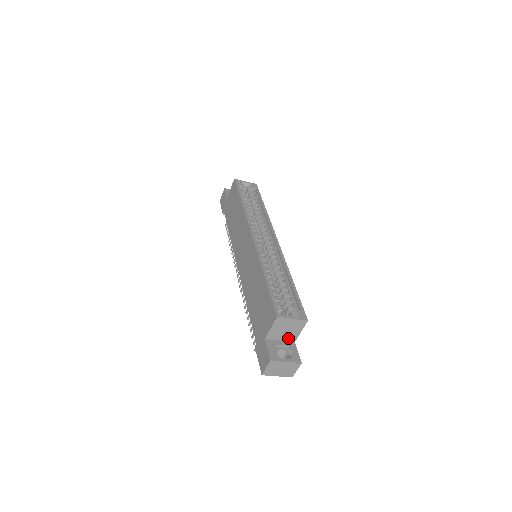
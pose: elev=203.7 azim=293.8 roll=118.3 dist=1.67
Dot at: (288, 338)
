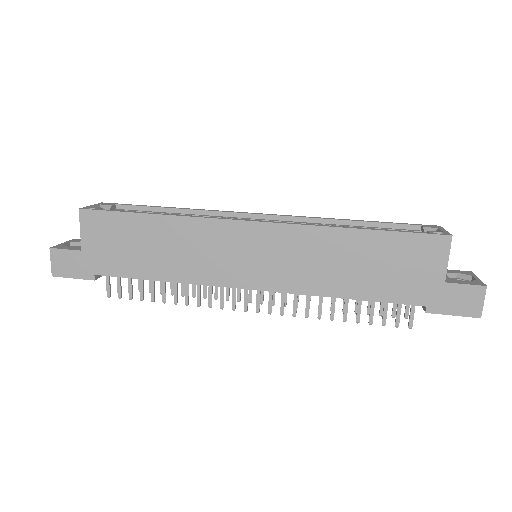
Dot at: occluded
